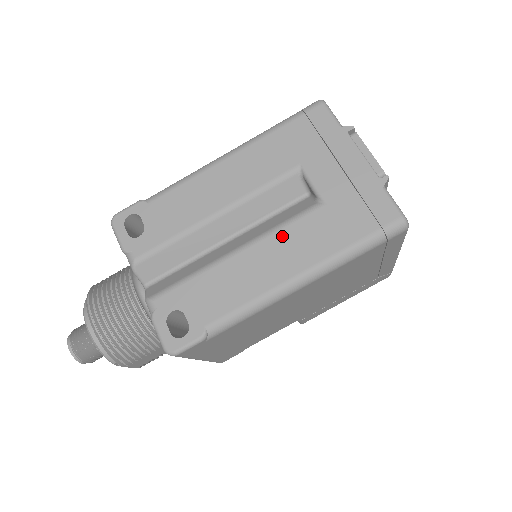
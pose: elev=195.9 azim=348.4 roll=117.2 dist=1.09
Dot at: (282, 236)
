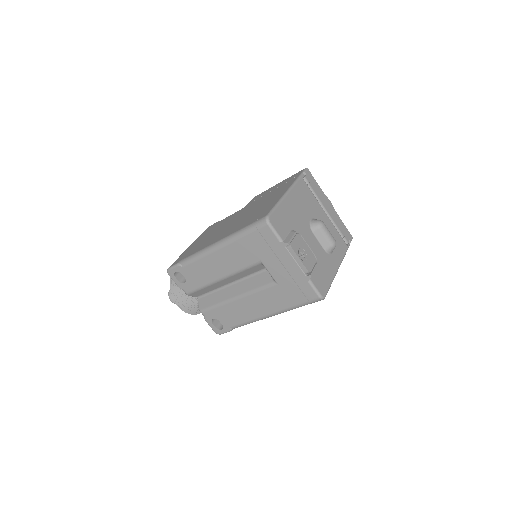
Dot at: (258, 296)
